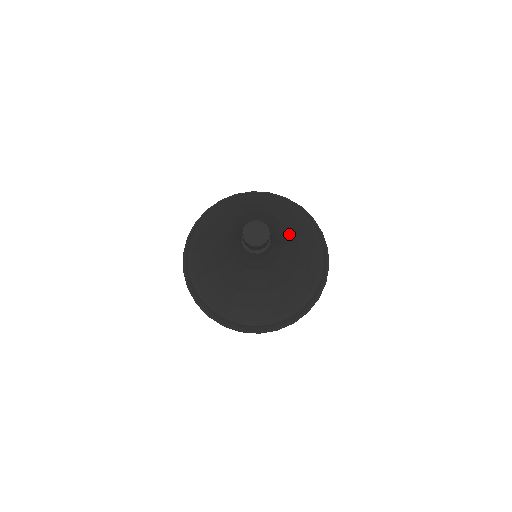
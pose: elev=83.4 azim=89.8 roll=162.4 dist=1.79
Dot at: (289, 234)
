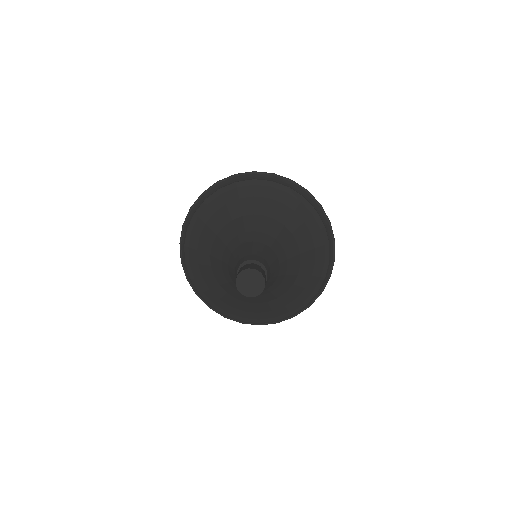
Dot at: (291, 280)
